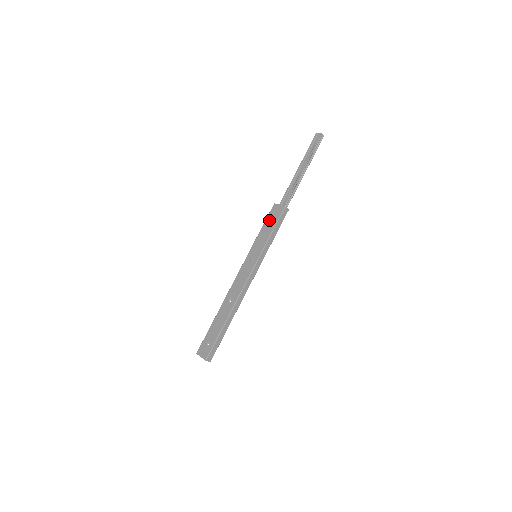
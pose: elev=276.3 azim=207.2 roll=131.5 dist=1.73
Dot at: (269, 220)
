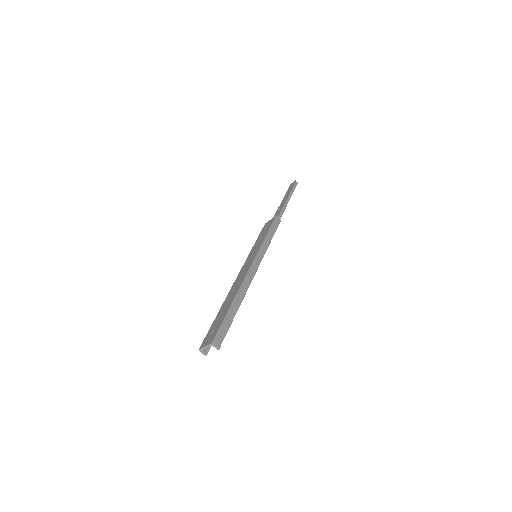
Dot at: (263, 231)
